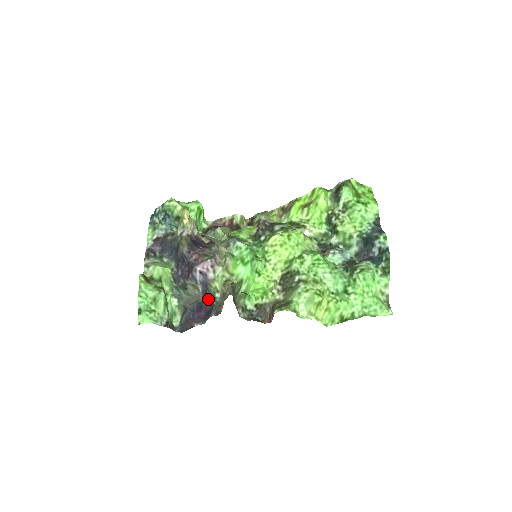
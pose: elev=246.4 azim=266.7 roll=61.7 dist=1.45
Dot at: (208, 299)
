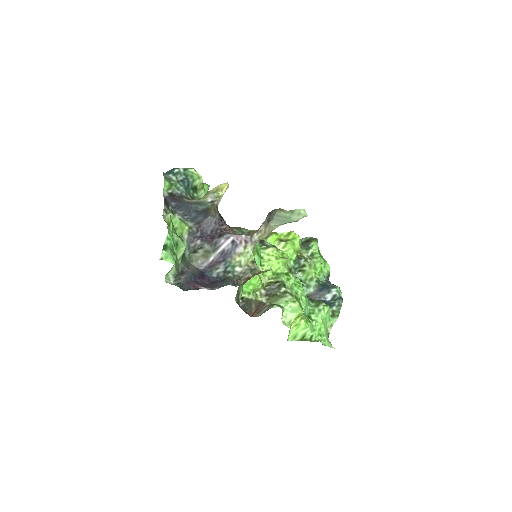
Dot at: (217, 270)
